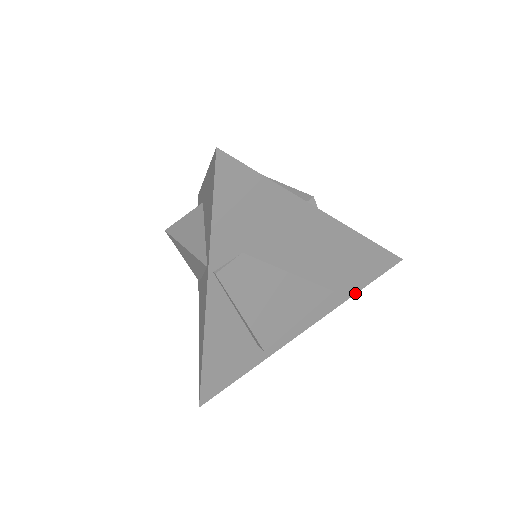
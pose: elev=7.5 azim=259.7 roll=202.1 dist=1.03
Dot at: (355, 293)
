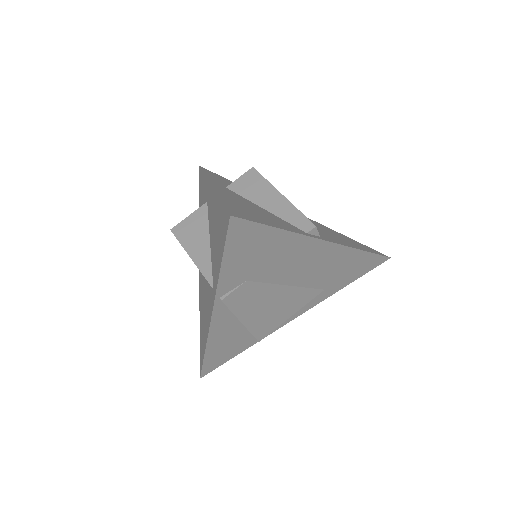
Dot at: (343, 287)
